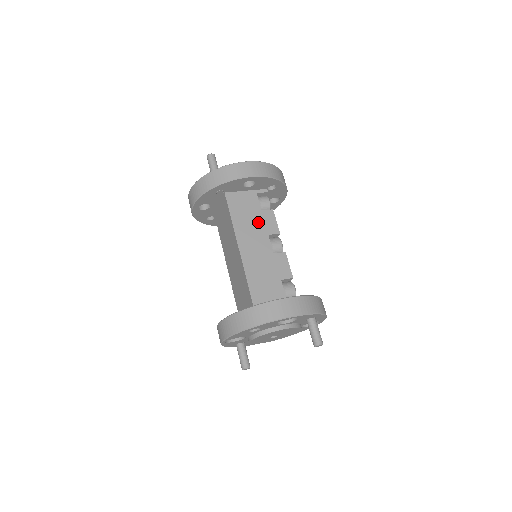
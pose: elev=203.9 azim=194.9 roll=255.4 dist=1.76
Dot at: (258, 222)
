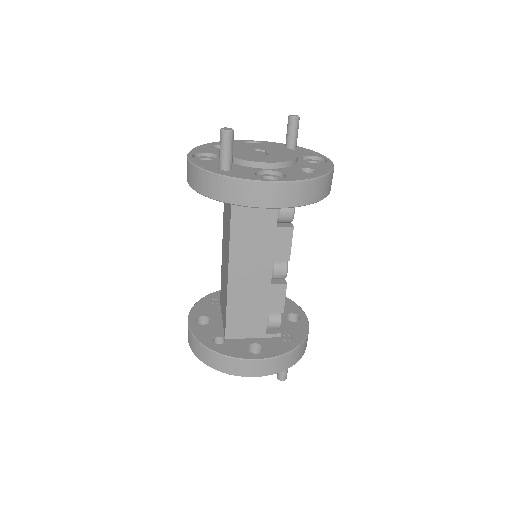
Dot at: (266, 242)
